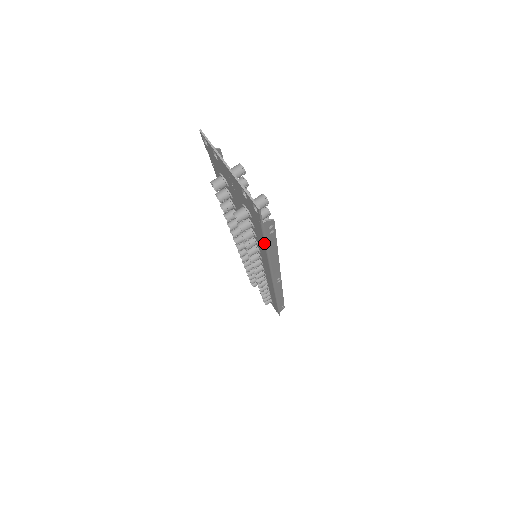
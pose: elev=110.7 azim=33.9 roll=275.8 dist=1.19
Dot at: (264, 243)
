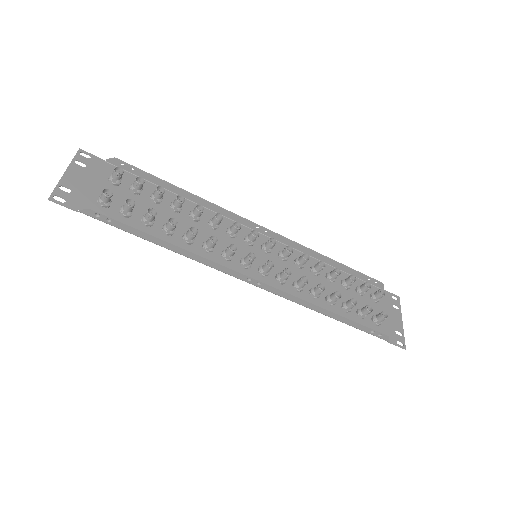
Dot at: (127, 231)
